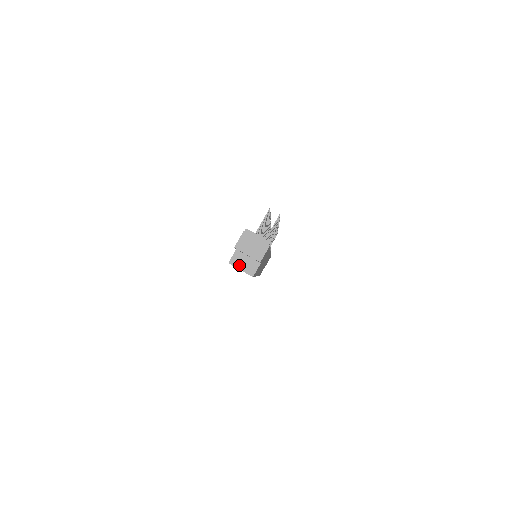
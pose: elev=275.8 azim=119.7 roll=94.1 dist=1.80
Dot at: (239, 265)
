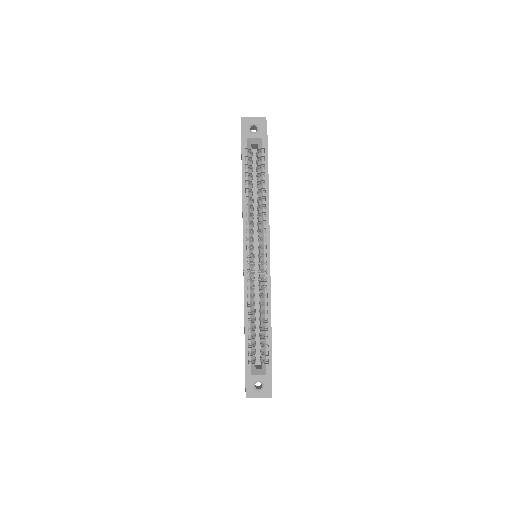
Dot at: (251, 137)
